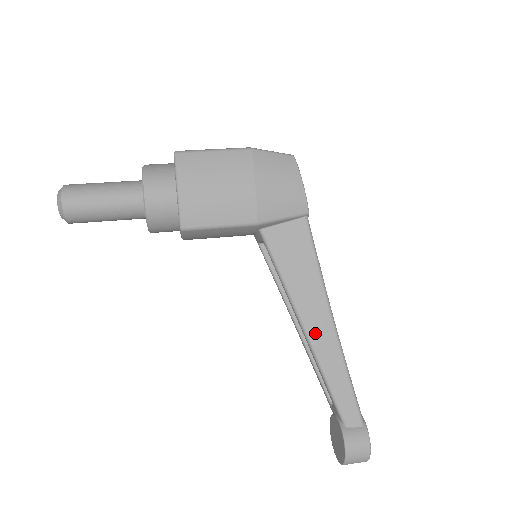
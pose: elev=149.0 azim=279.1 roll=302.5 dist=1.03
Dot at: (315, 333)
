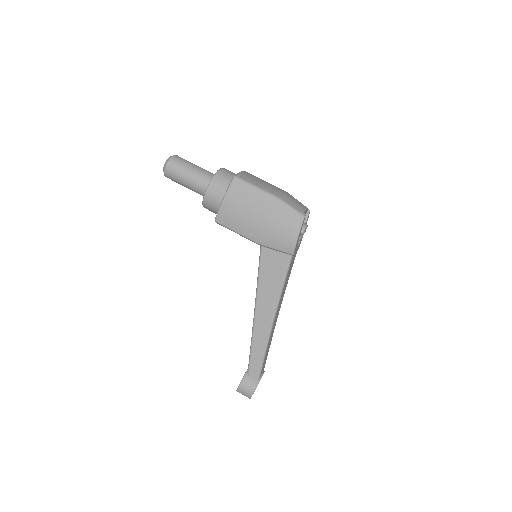
Dot at: (259, 319)
